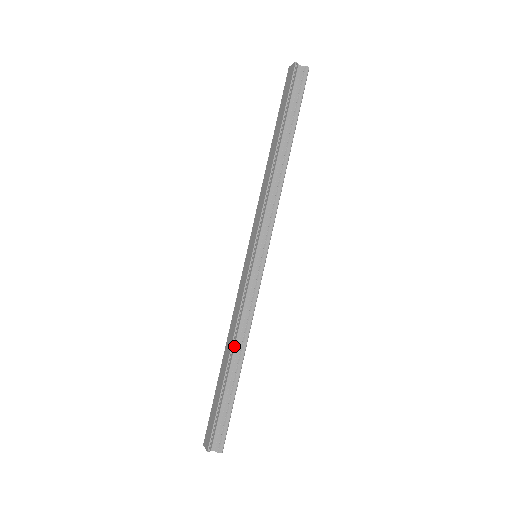
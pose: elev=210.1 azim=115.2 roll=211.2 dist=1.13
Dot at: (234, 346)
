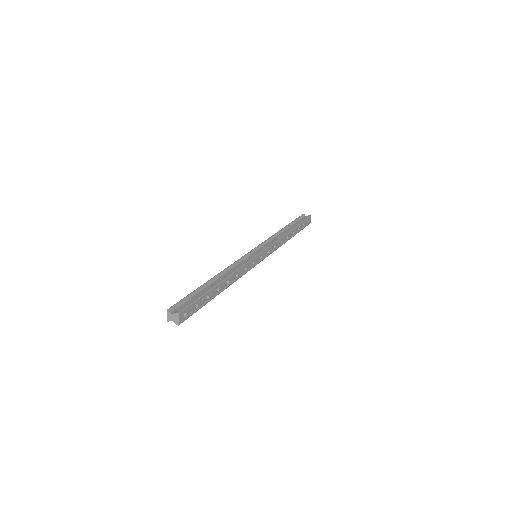
Dot at: occluded
